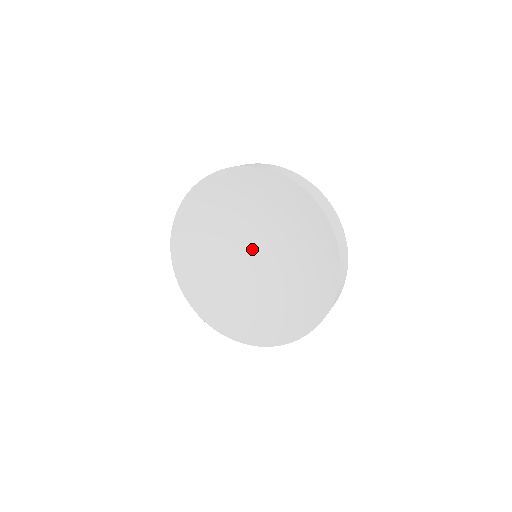
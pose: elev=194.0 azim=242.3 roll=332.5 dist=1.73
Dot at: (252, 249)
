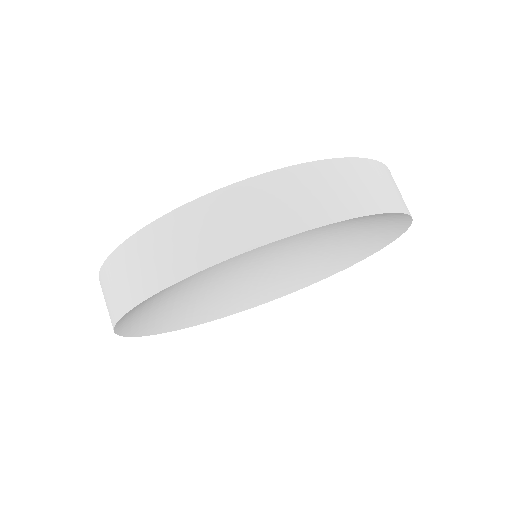
Dot at: (256, 253)
